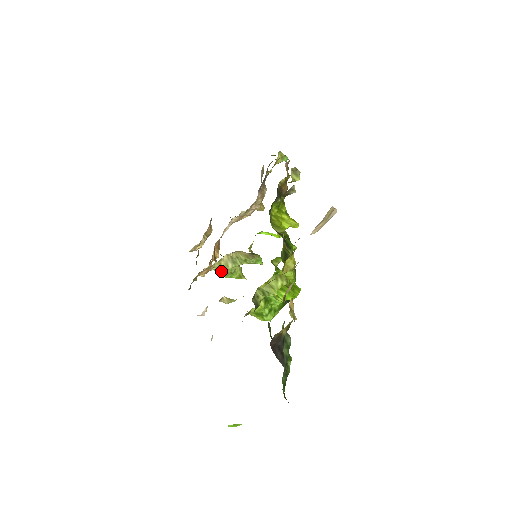
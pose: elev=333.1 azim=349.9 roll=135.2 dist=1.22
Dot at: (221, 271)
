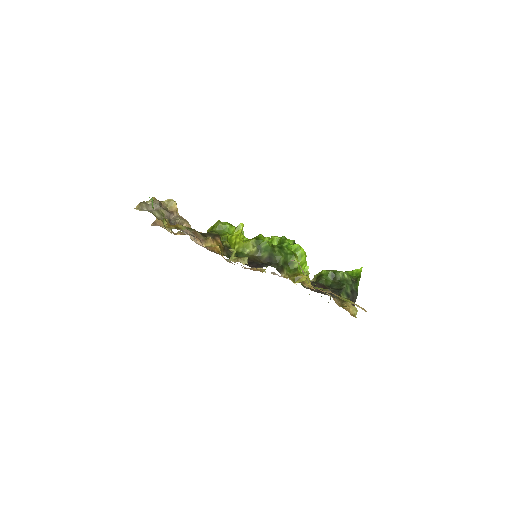
Dot at: occluded
